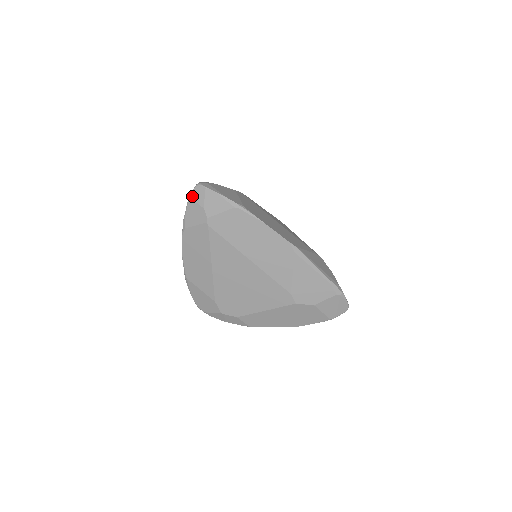
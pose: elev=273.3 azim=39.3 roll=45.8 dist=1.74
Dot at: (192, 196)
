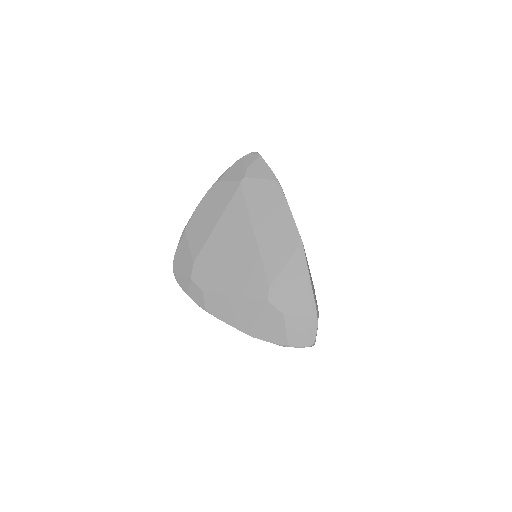
Dot at: (244, 157)
